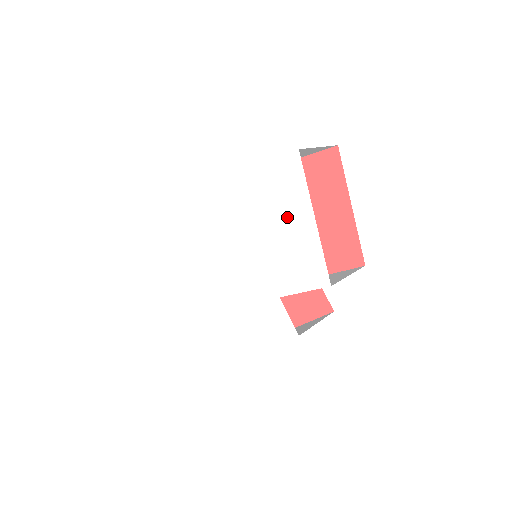
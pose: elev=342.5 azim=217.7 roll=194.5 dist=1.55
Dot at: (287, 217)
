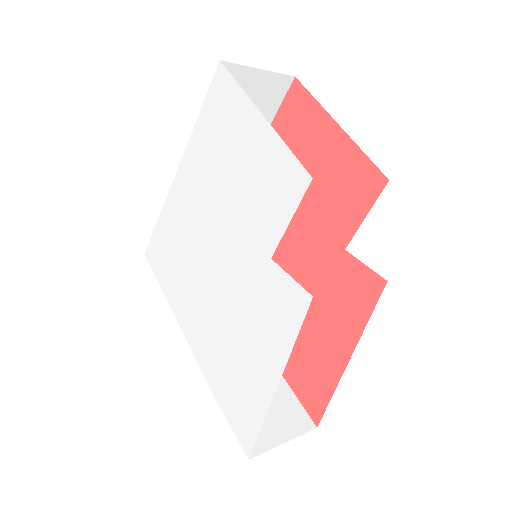
Dot at: (238, 144)
